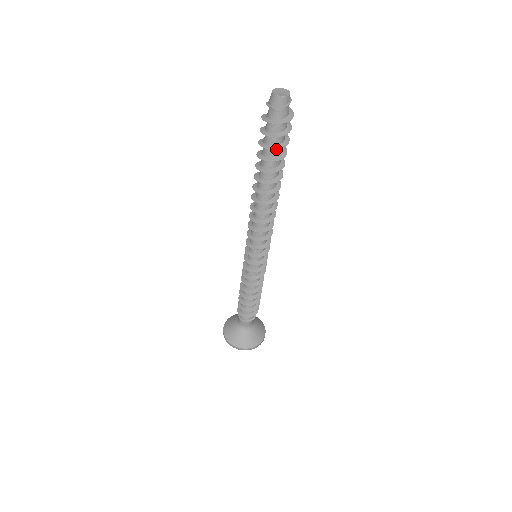
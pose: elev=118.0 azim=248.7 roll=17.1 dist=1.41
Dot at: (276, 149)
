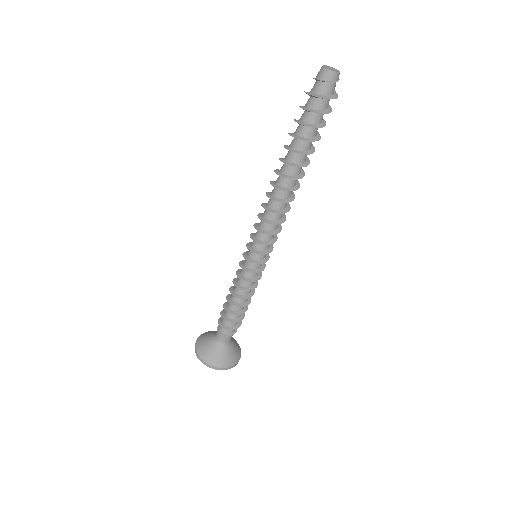
Dot at: (310, 127)
